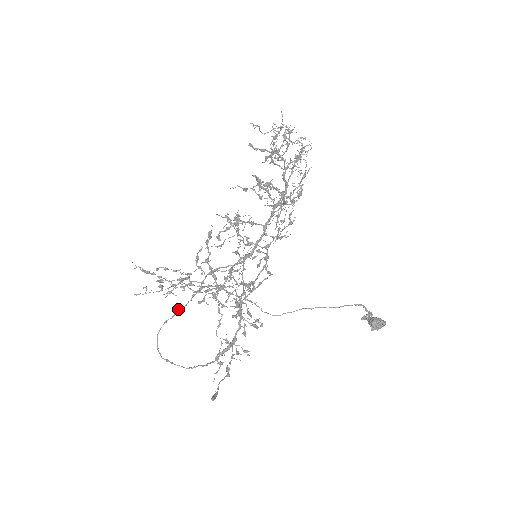
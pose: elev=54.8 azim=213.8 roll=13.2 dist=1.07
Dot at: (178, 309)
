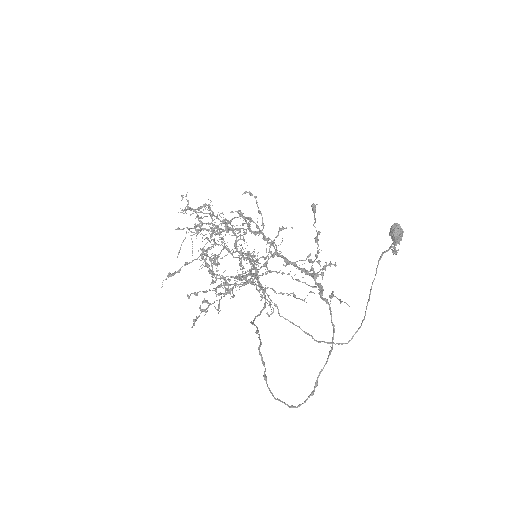
Dot at: occluded
